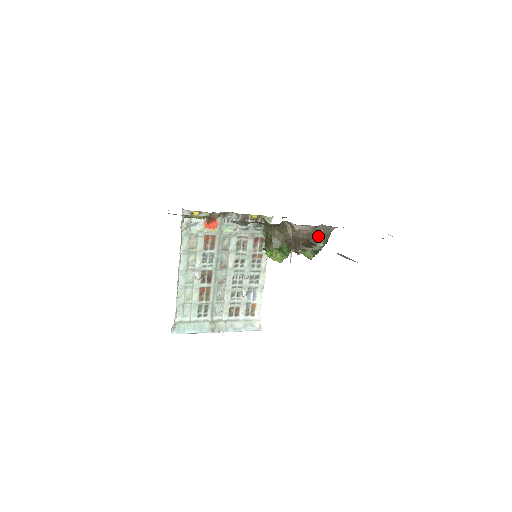
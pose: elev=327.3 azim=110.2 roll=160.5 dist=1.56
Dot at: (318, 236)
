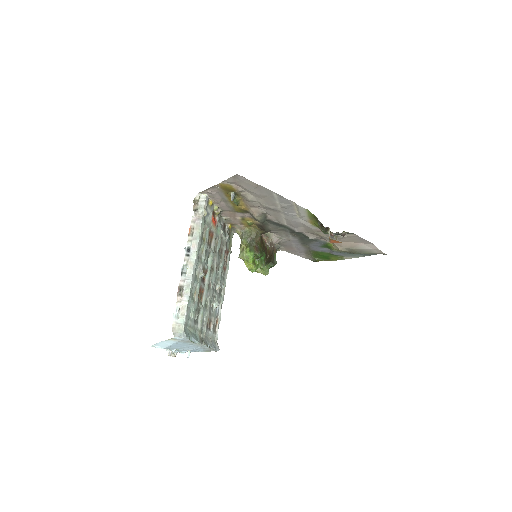
Dot at: (274, 253)
